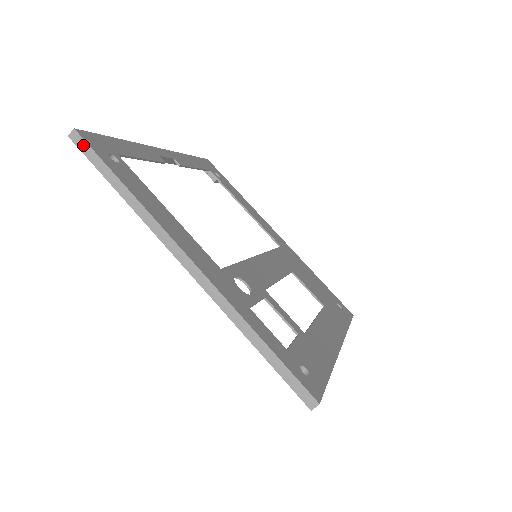
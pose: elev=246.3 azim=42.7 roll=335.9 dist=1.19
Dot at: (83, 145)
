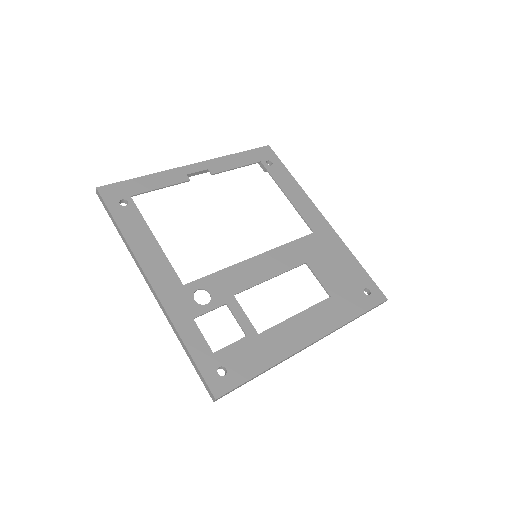
Dot at: (101, 199)
